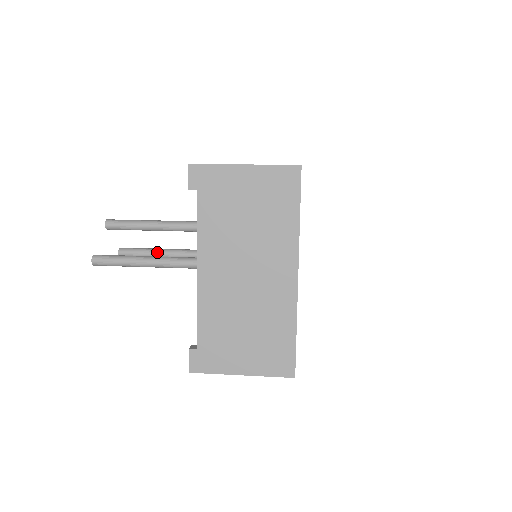
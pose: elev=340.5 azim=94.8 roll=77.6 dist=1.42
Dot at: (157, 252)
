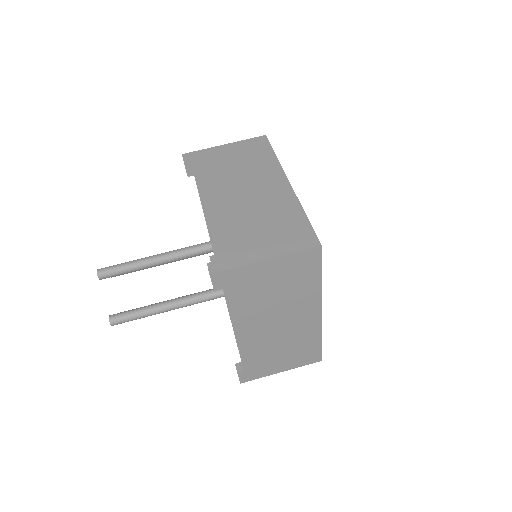
Dot at: occluded
